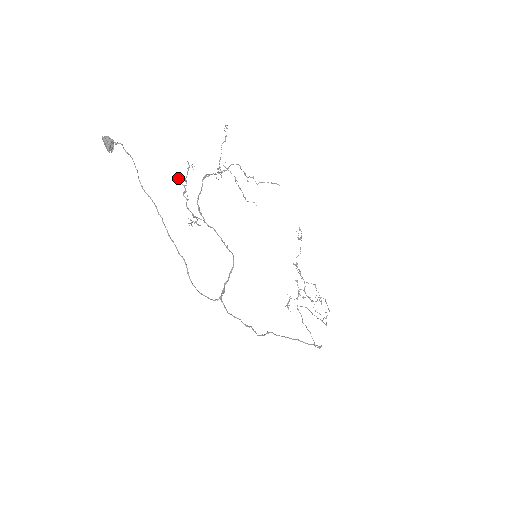
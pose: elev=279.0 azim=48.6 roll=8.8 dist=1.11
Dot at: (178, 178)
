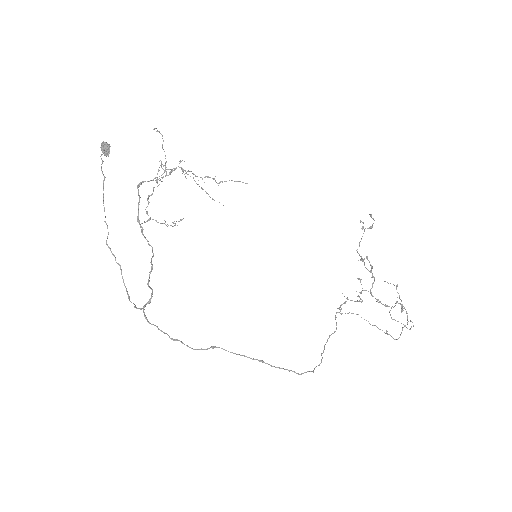
Dot at: occluded
